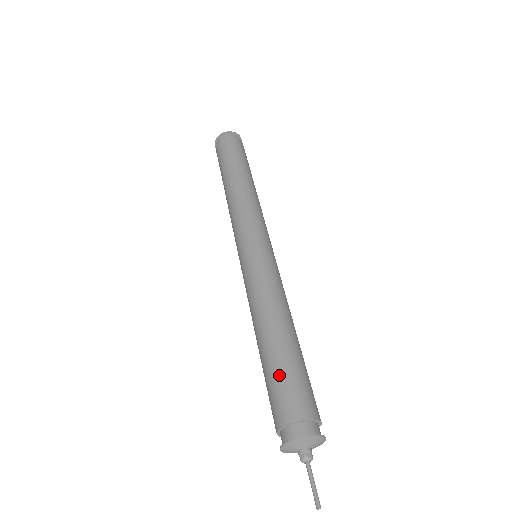
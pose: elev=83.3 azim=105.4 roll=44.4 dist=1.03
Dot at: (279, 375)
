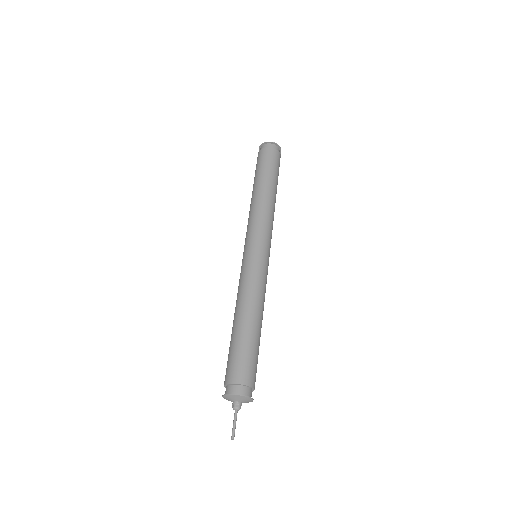
Dot at: (248, 351)
